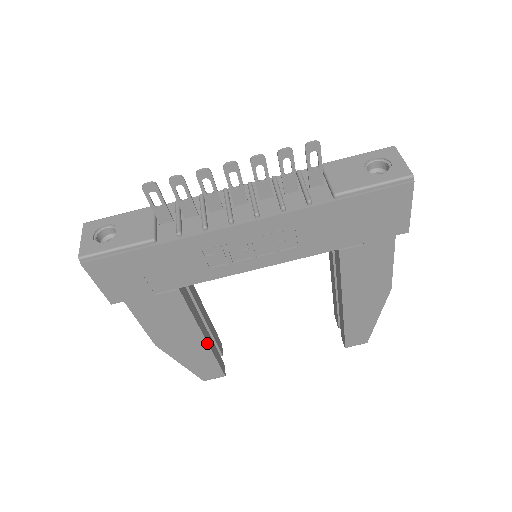
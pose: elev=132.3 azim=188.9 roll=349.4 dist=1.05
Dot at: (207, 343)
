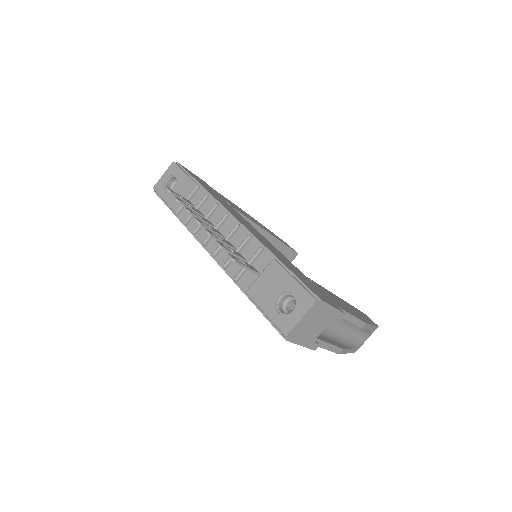
Dot at: occluded
